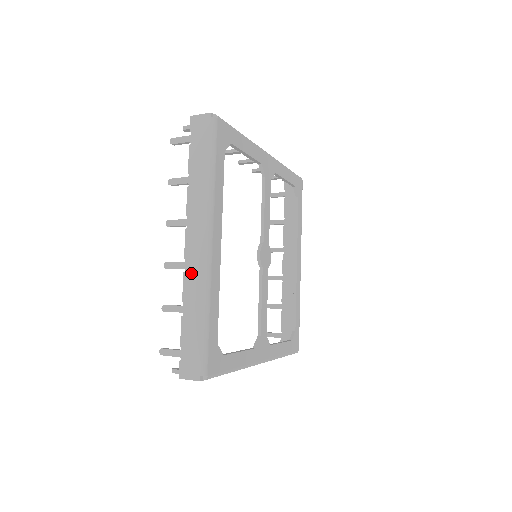
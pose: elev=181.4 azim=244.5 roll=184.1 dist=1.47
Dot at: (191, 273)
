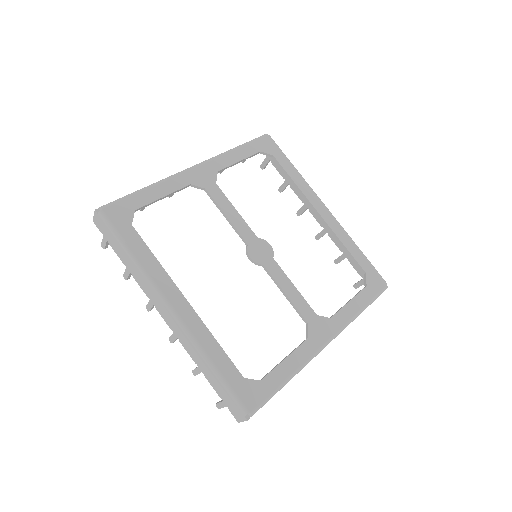
Dot at: (182, 339)
